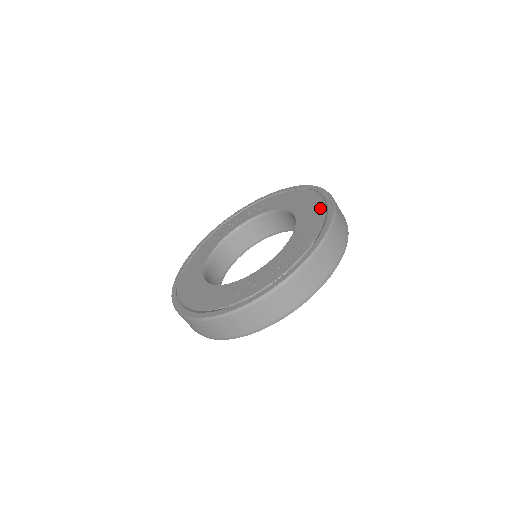
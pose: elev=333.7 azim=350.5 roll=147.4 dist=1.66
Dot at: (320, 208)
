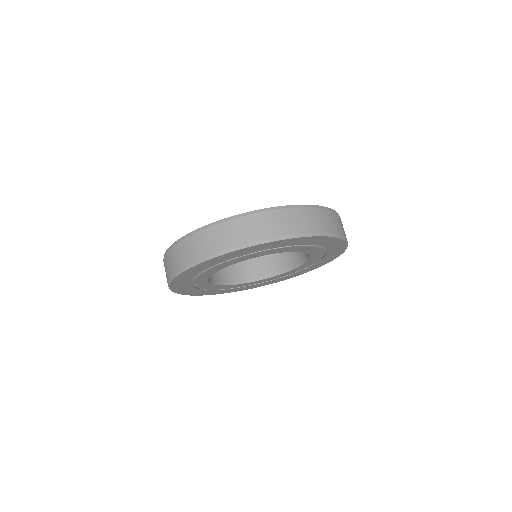
Dot at: occluded
